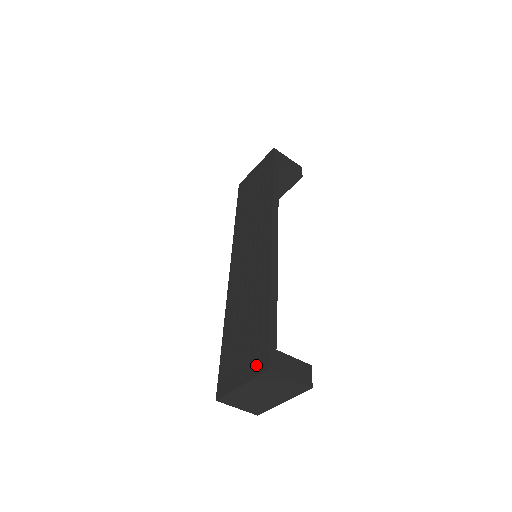
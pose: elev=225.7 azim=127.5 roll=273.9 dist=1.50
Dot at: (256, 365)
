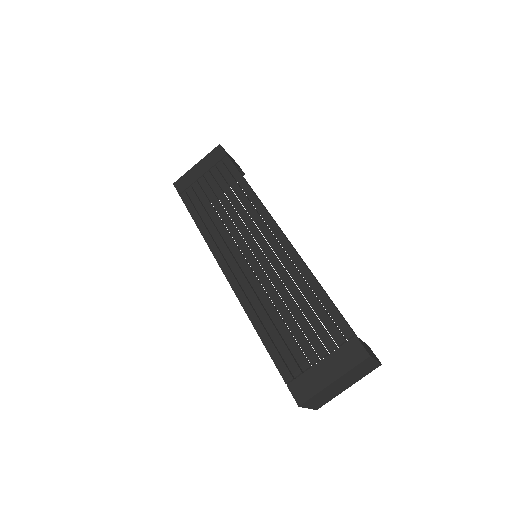
Dot at: (347, 356)
